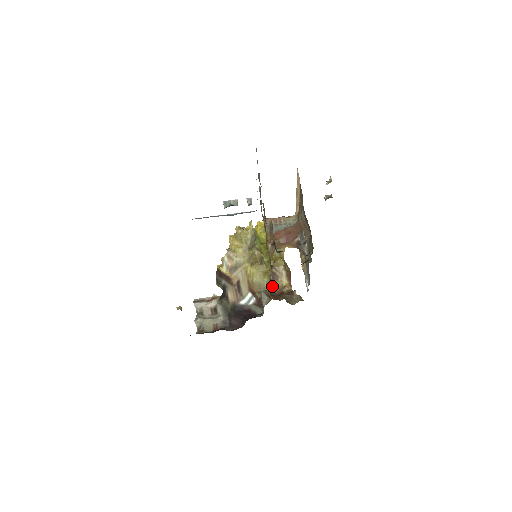
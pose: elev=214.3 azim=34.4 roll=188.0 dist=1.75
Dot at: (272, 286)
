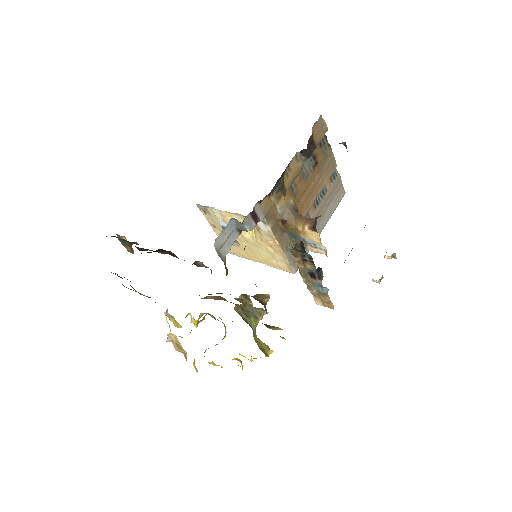
Dot at: occluded
